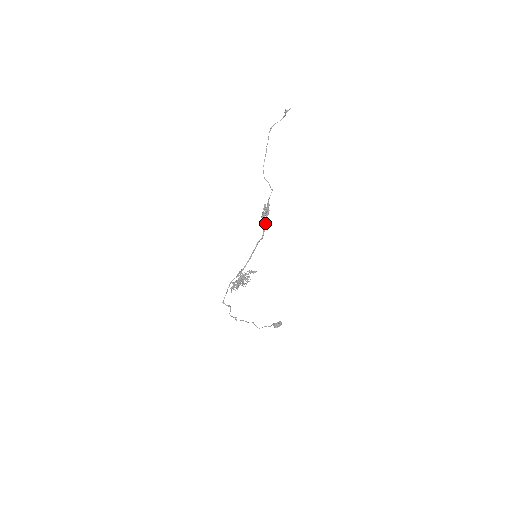
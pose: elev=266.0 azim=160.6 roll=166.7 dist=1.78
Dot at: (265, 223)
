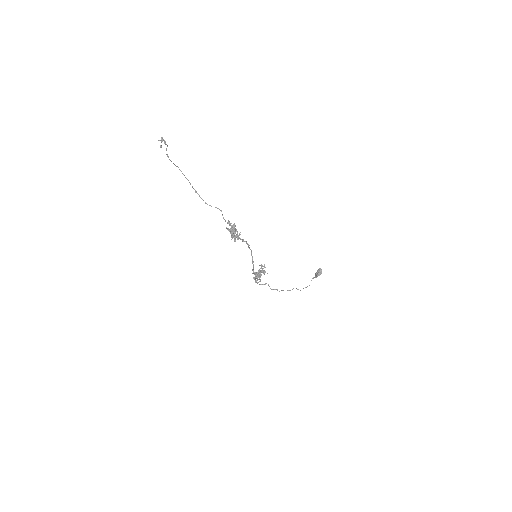
Dot at: (240, 239)
